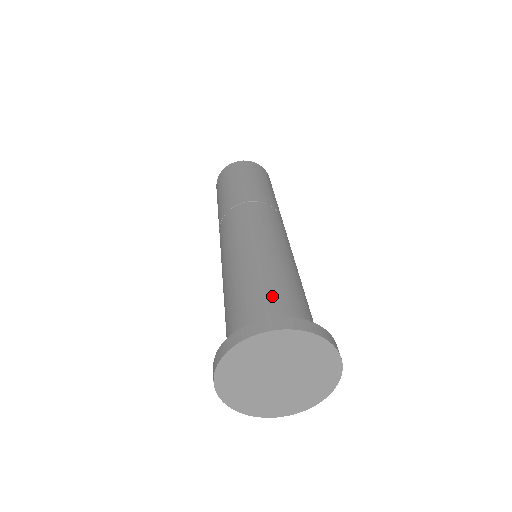
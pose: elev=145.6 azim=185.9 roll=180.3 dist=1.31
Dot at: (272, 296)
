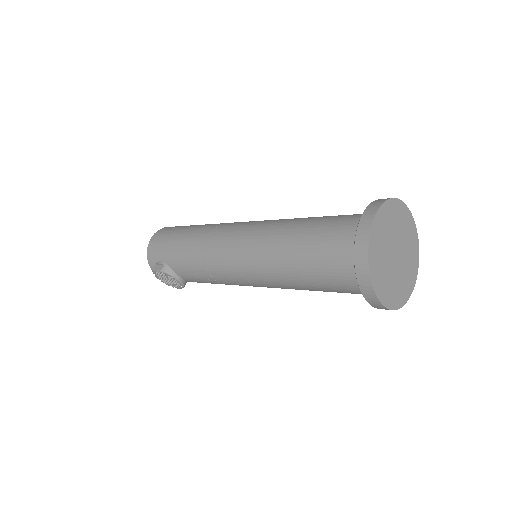
Dot at: occluded
